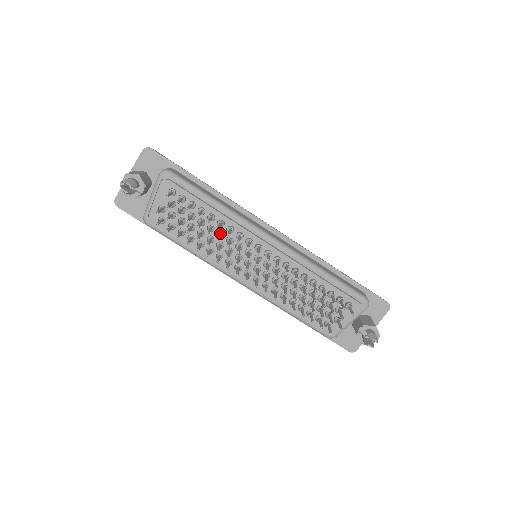
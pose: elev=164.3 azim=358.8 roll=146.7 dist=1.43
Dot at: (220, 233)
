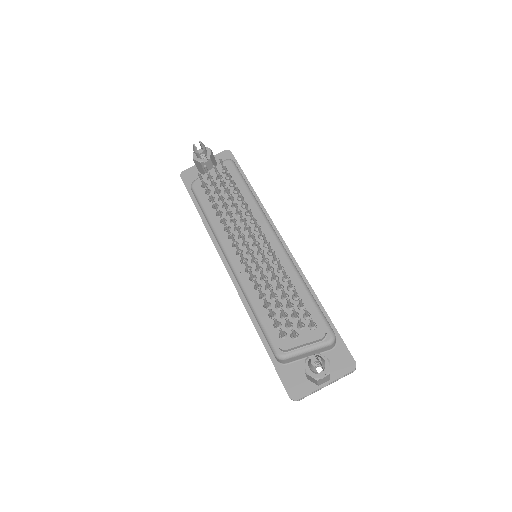
Dot at: occluded
